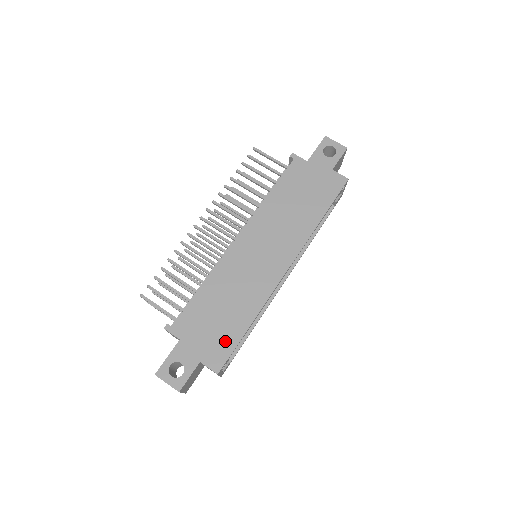
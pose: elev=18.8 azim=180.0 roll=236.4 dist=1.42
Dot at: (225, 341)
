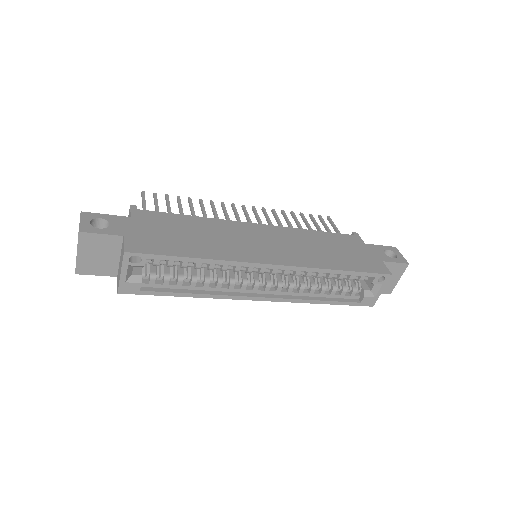
Dot at: (162, 246)
